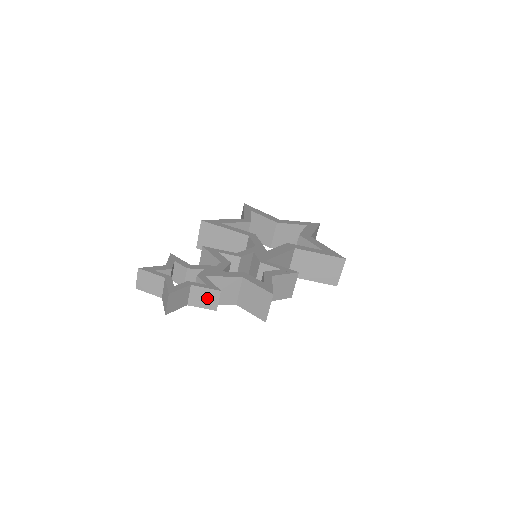
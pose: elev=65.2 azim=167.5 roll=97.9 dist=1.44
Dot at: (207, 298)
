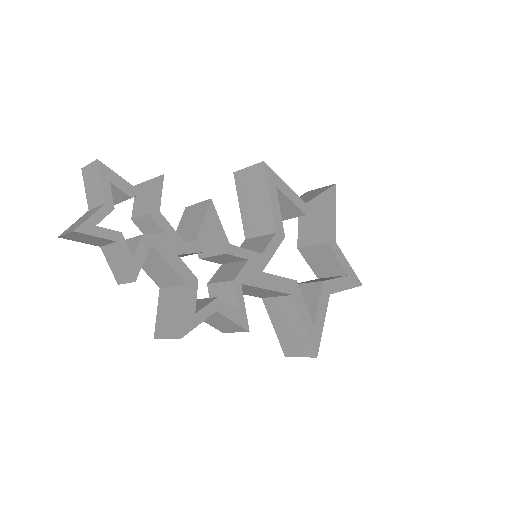
Dot at: (120, 268)
